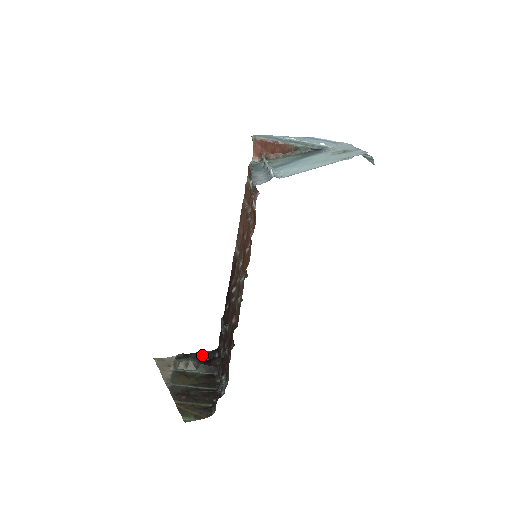
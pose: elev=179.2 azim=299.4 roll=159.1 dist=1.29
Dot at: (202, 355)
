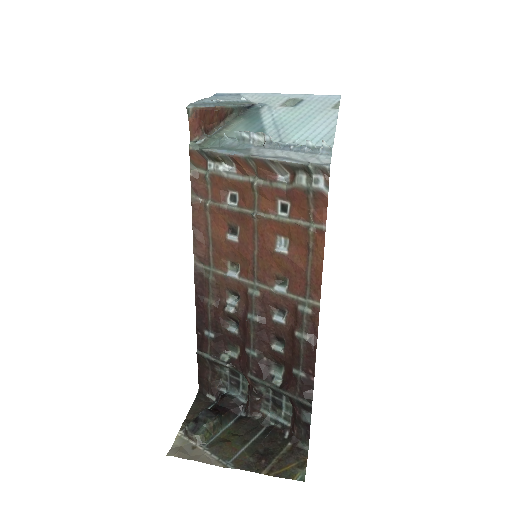
Dot at: (197, 409)
